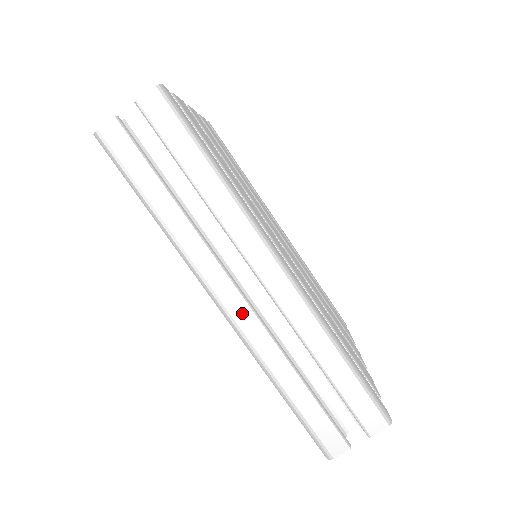
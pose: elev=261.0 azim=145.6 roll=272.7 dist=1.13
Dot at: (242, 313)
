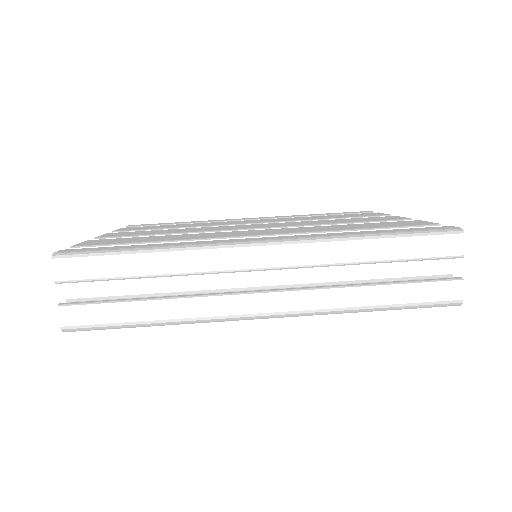
Dot at: (283, 302)
